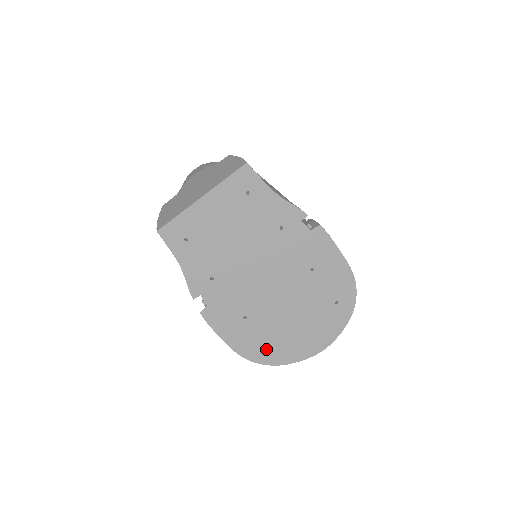
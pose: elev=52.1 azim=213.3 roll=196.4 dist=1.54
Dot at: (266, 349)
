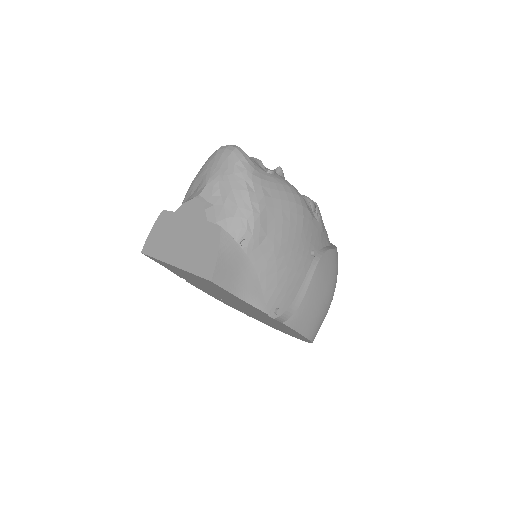
Dot at: (239, 310)
